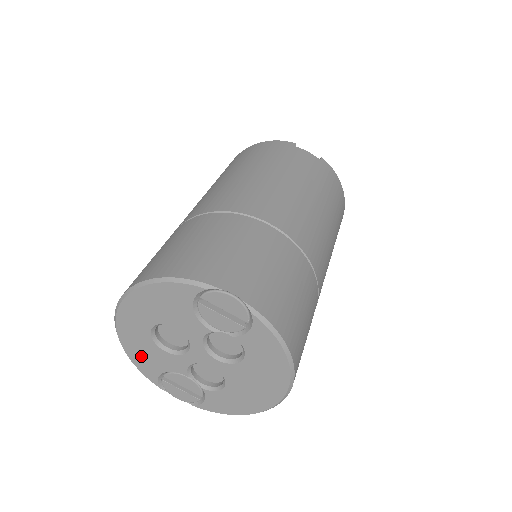
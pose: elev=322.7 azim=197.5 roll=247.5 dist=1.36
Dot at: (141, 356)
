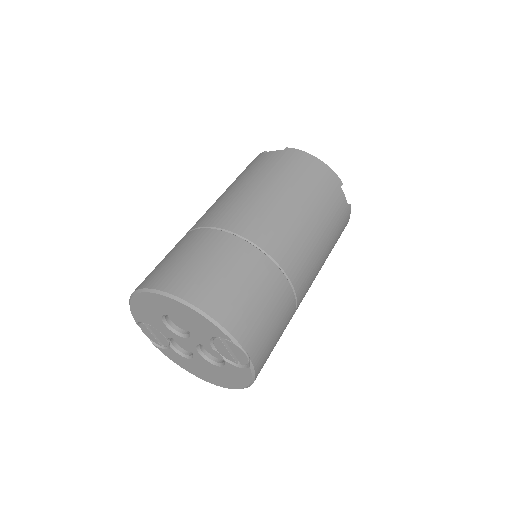
Dot at: (141, 310)
